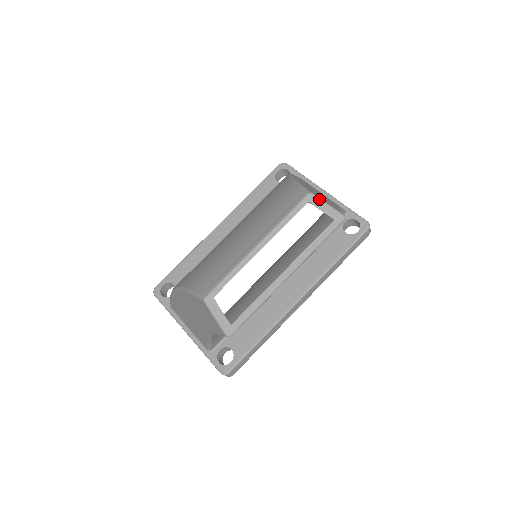
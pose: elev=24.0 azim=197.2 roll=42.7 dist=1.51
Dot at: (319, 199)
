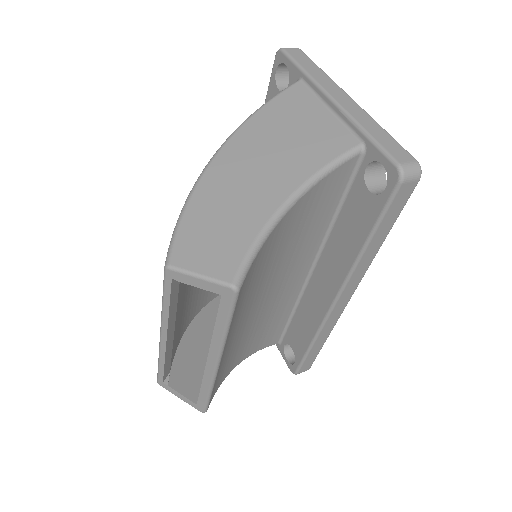
Dot at: (182, 272)
